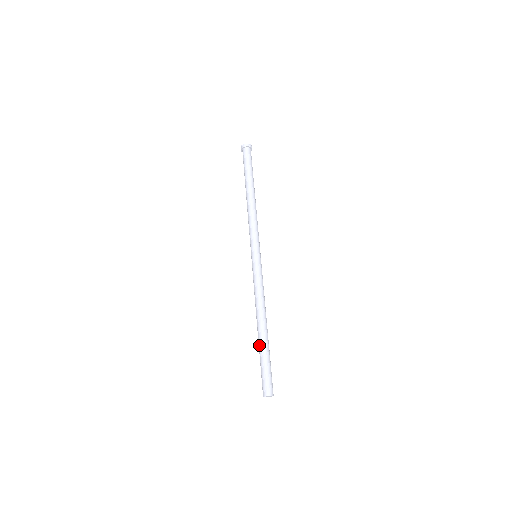
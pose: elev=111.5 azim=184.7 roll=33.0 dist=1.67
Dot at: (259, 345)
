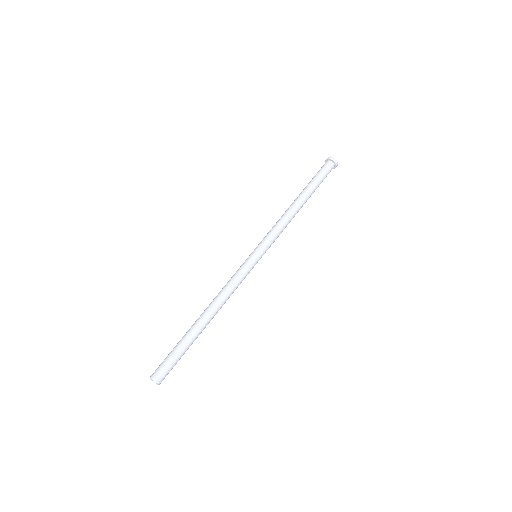
Dot at: (187, 332)
